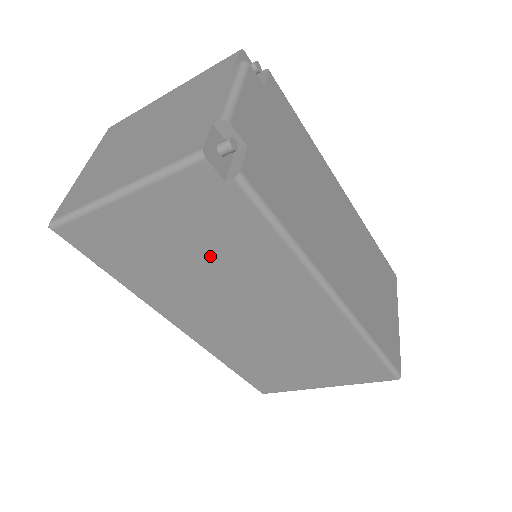
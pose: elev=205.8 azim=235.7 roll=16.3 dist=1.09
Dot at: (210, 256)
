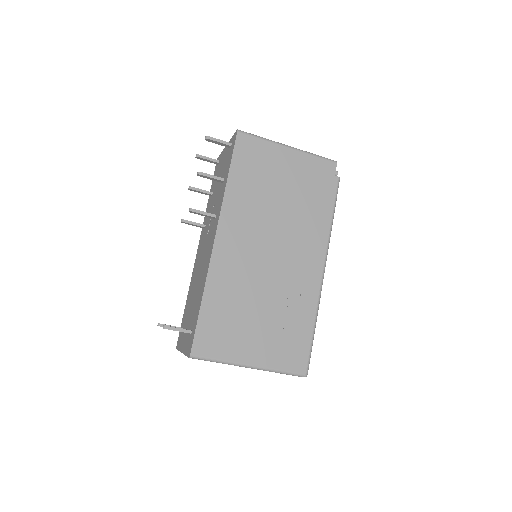
Dot at: (294, 202)
